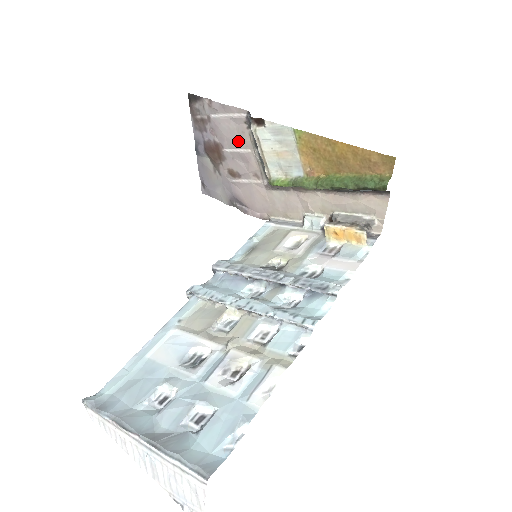
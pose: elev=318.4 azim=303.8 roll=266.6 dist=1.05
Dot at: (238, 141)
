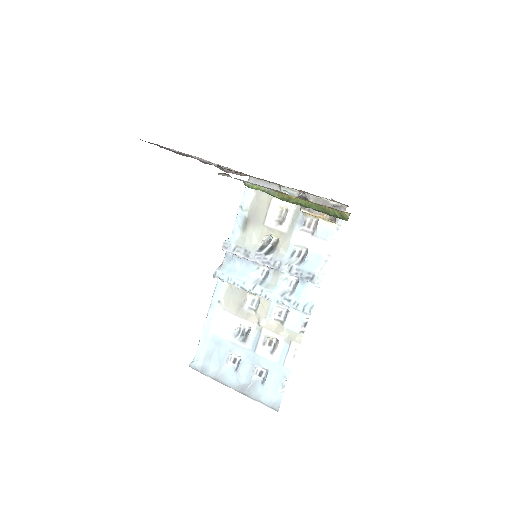
Dot at: occluded
